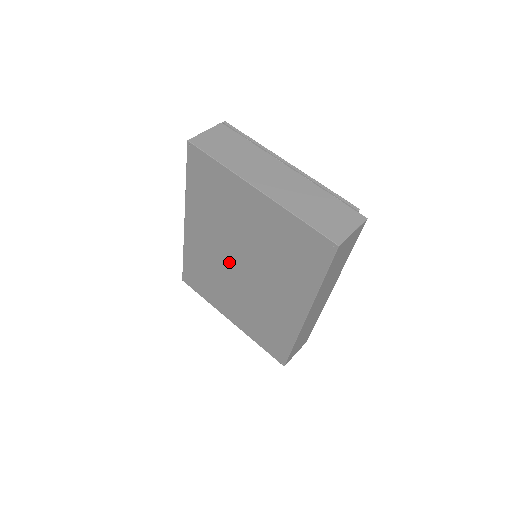
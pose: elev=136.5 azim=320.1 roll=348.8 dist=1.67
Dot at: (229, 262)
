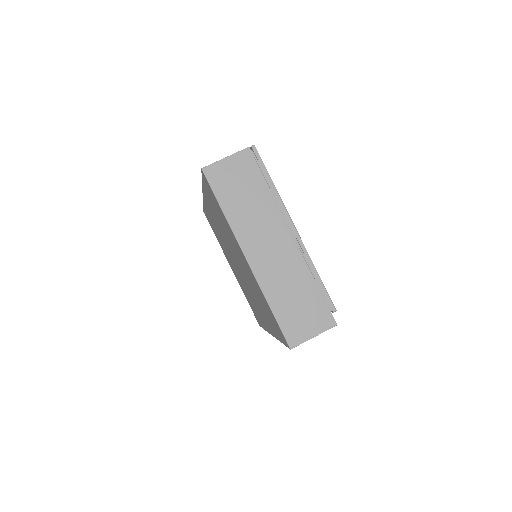
Dot at: (230, 252)
